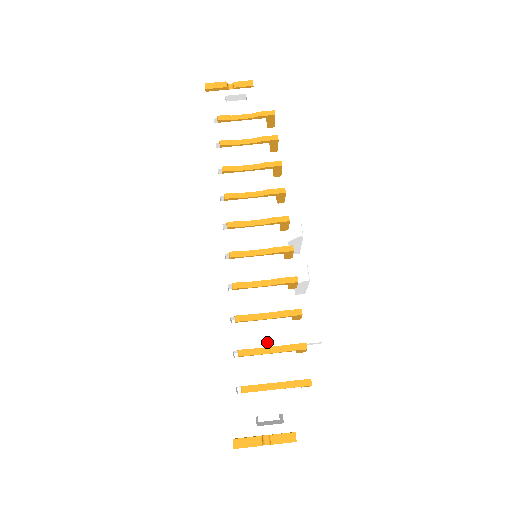
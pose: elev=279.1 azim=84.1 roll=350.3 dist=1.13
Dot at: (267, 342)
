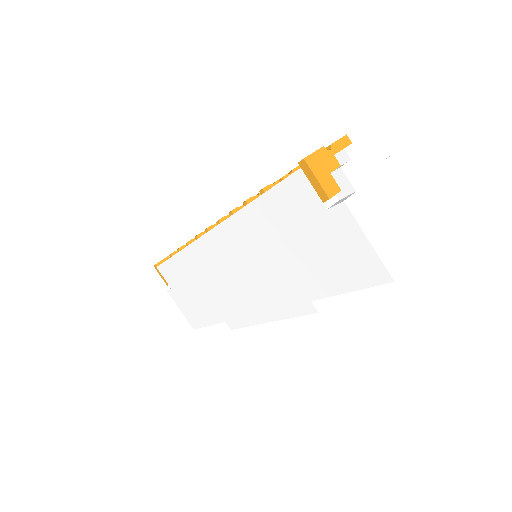
Dot at: occluded
